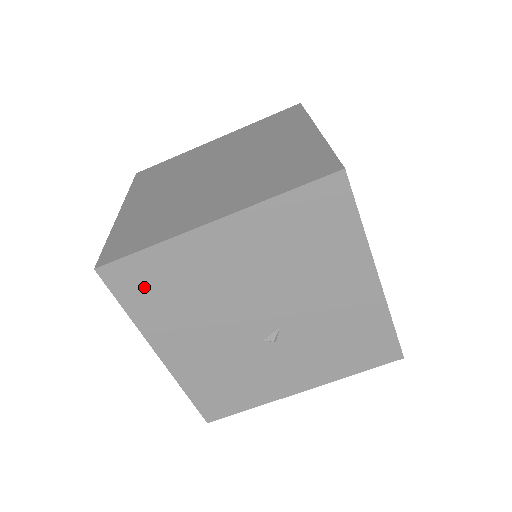
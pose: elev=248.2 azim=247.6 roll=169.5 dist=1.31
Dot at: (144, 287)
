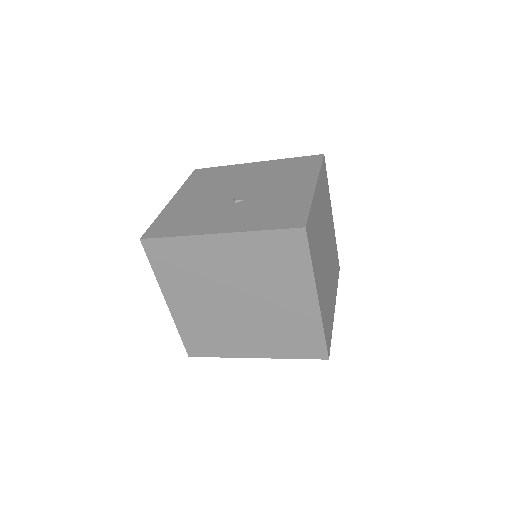
Dot at: occluded
